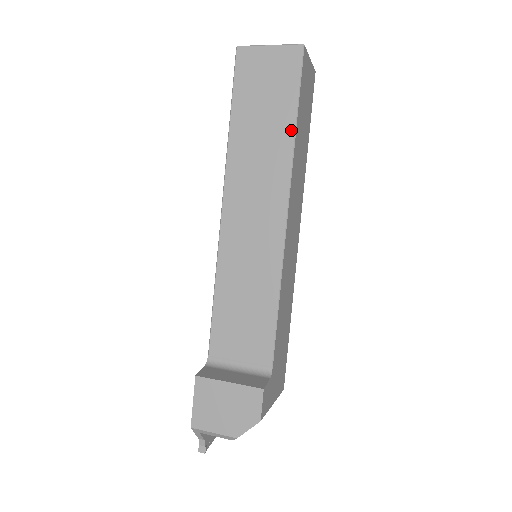
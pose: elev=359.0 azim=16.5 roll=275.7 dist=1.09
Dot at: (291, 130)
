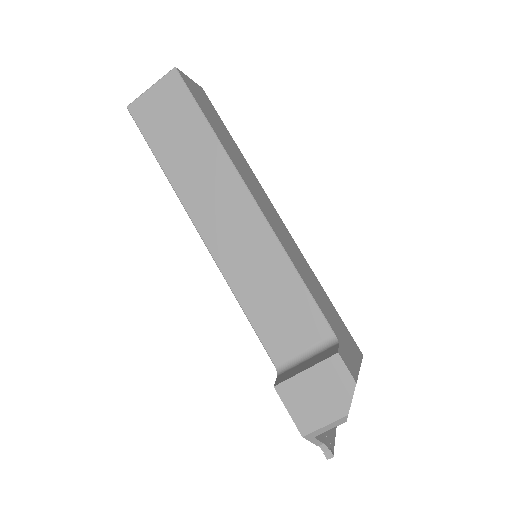
Dot at: (210, 134)
